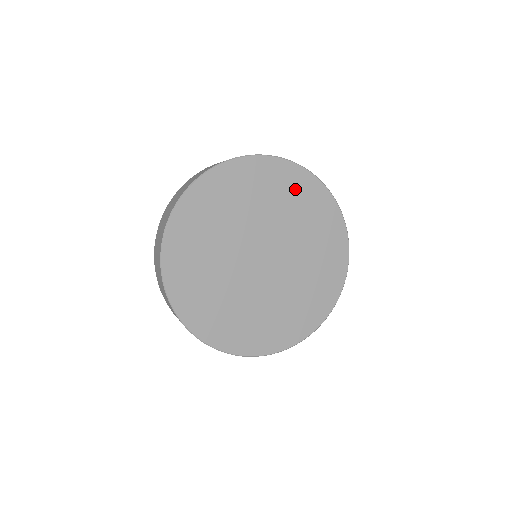
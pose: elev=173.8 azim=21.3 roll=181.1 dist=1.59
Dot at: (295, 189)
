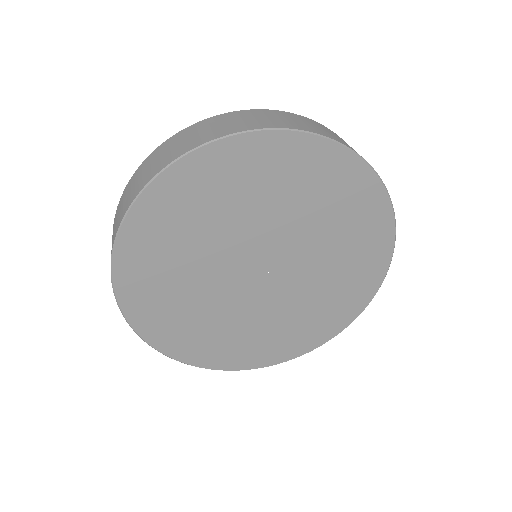
Dot at: (289, 169)
